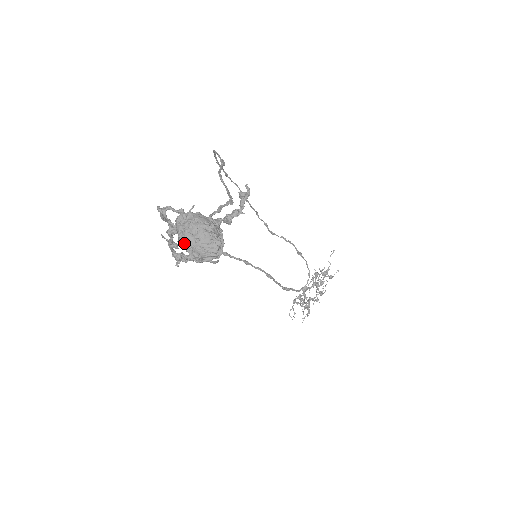
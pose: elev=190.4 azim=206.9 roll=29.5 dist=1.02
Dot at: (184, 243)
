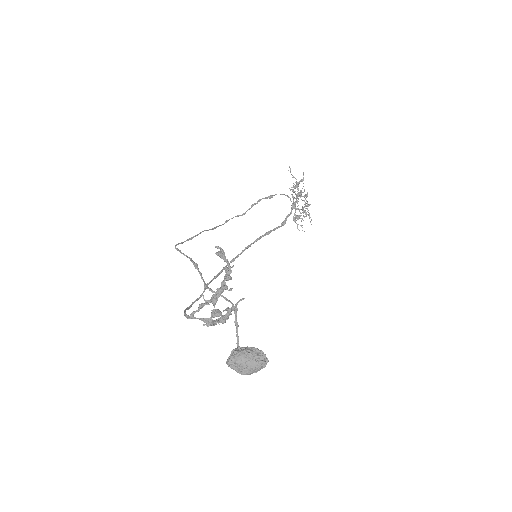
Dot at: occluded
